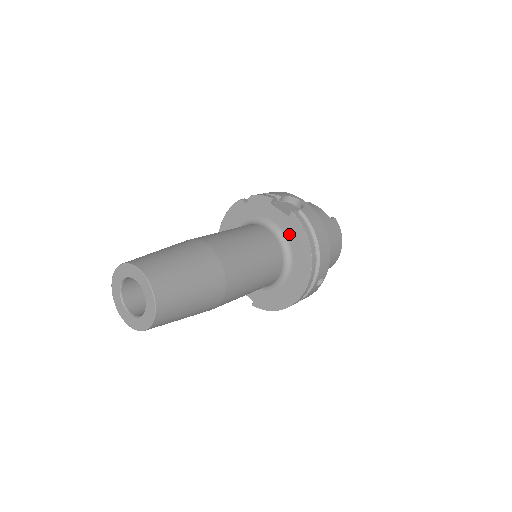
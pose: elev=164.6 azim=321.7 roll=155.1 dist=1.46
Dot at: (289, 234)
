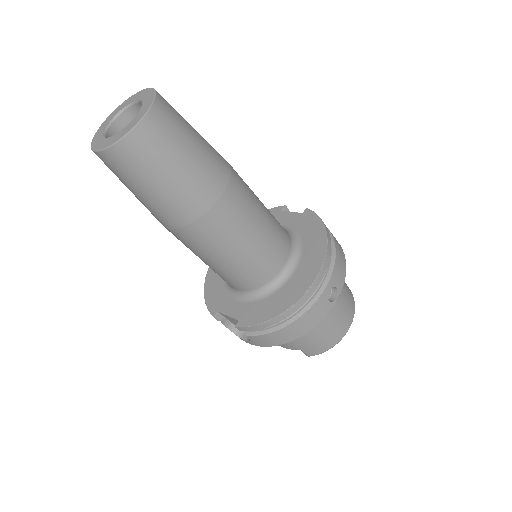
Dot at: (301, 228)
